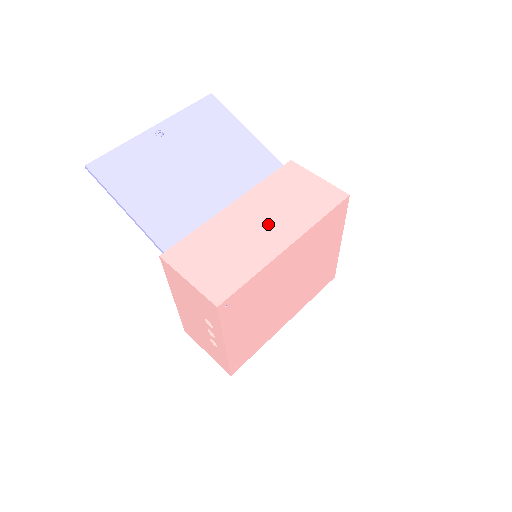
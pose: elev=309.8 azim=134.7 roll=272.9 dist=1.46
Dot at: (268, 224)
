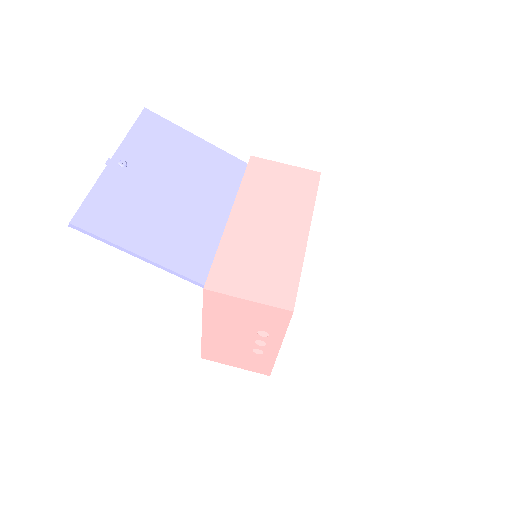
Dot at: (277, 221)
